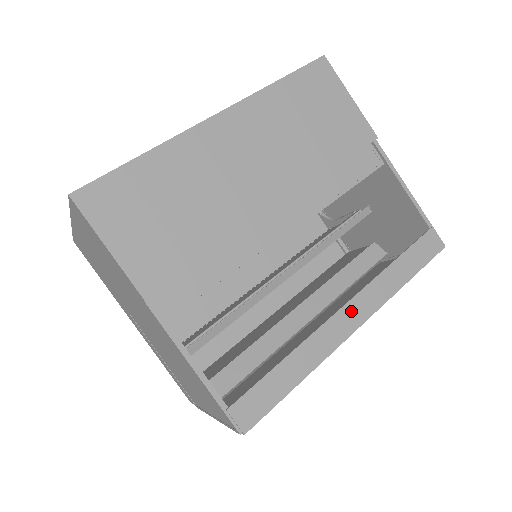
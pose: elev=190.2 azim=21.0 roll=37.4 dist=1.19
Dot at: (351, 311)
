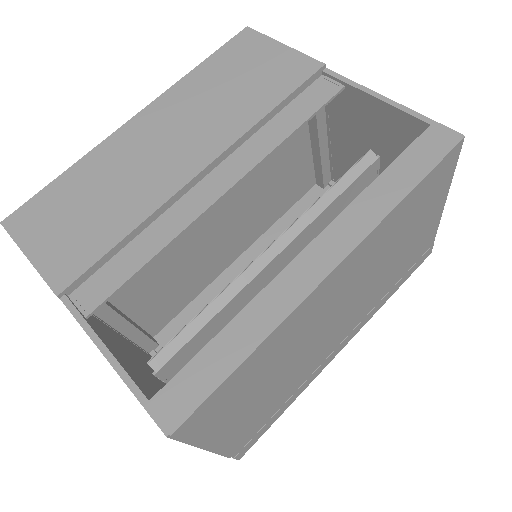
Dot at: (317, 252)
